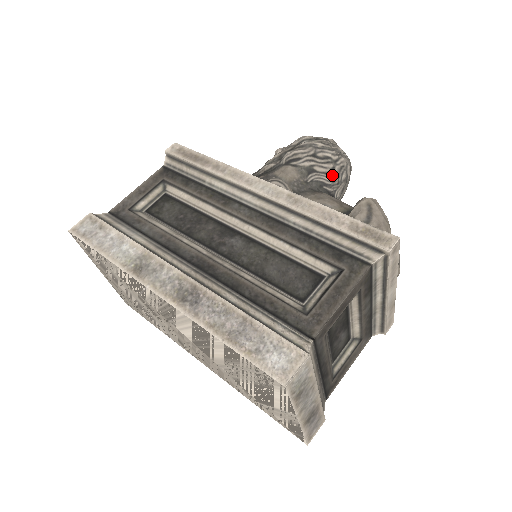
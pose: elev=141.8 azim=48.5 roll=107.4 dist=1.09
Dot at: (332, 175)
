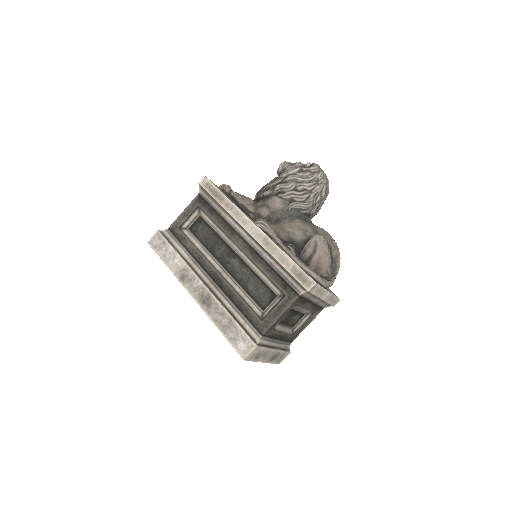
Dot at: (307, 202)
